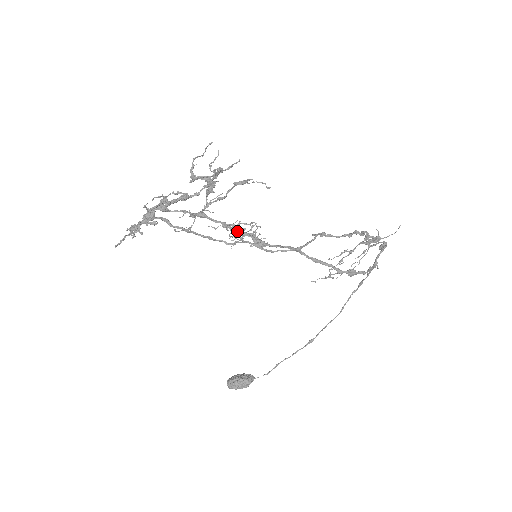
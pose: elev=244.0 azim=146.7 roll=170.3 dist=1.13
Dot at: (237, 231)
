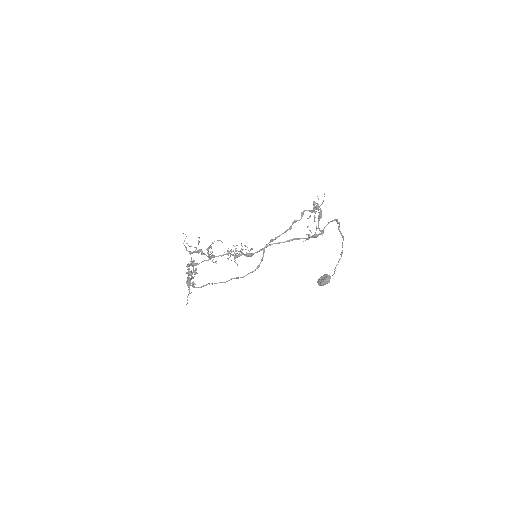
Dot at: (234, 256)
